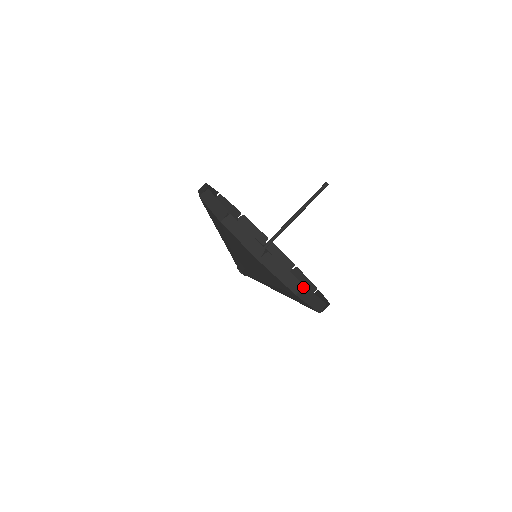
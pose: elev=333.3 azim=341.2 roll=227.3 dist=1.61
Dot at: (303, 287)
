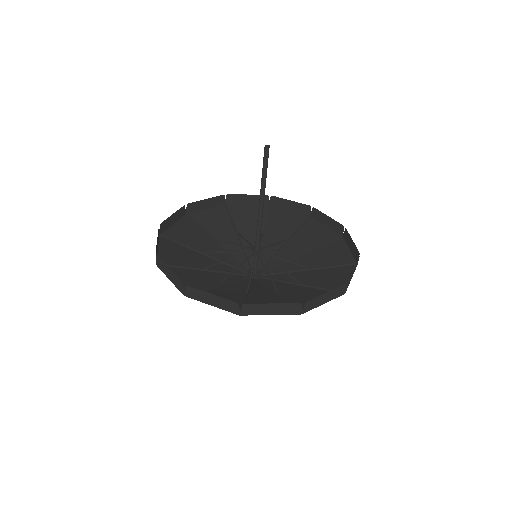
Dot at: (352, 254)
